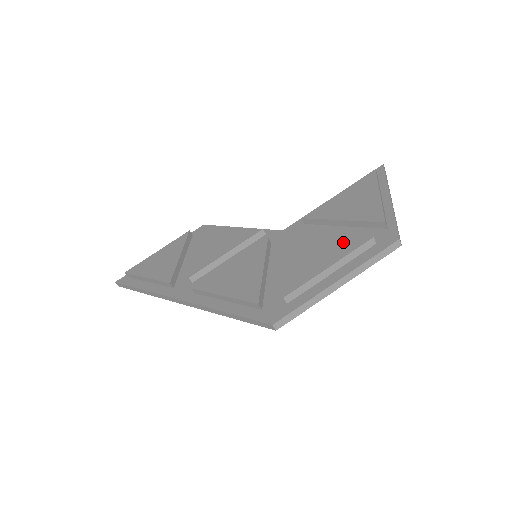
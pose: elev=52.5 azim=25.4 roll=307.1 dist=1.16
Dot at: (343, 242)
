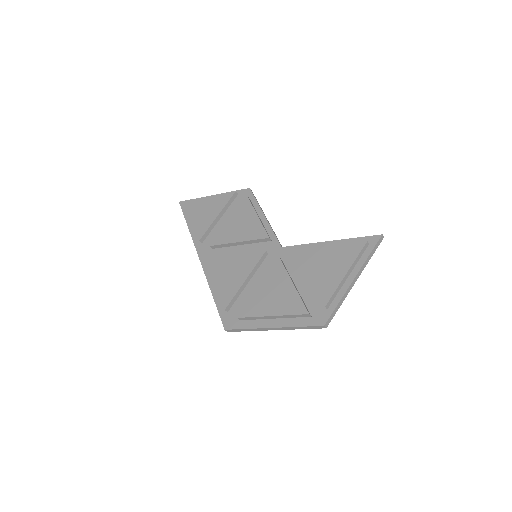
Dot at: (293, 301)
